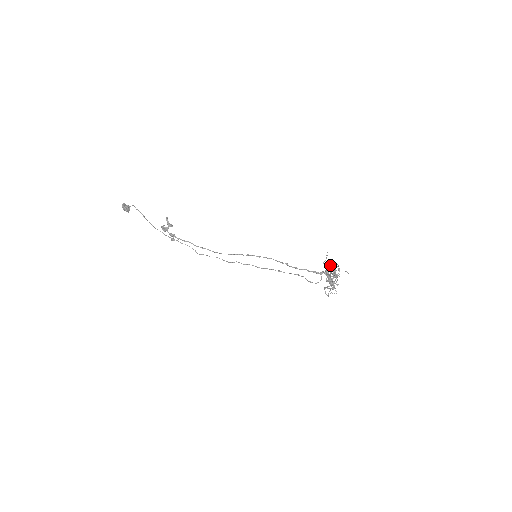
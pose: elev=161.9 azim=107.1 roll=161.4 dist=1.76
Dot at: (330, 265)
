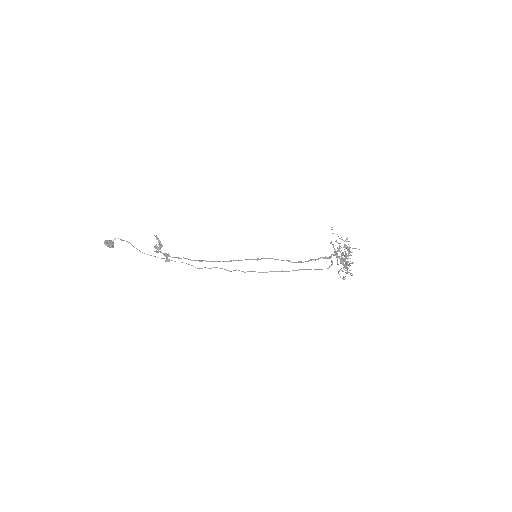
Dot at: occluded
